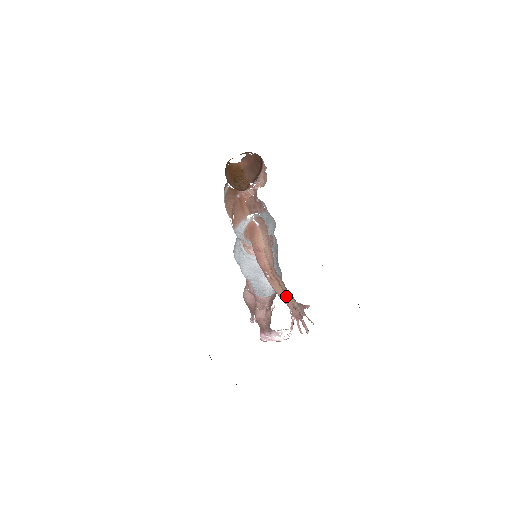
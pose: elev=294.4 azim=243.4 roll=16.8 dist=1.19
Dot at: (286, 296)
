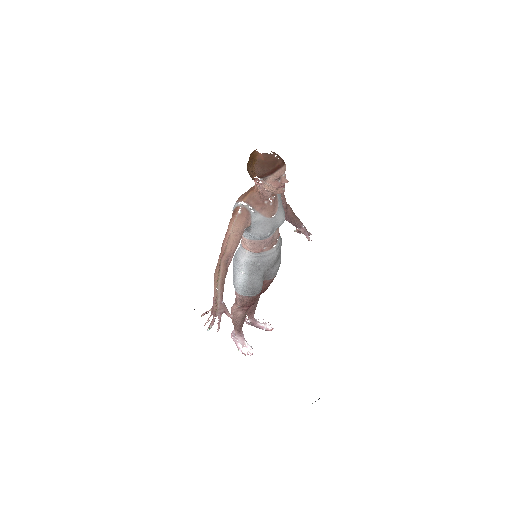
Dot at: (217, 286)
